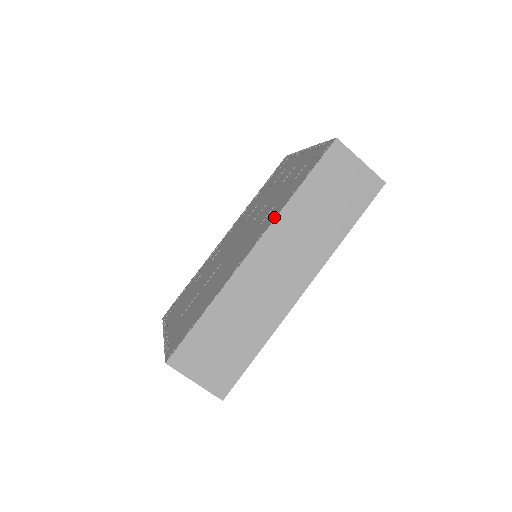
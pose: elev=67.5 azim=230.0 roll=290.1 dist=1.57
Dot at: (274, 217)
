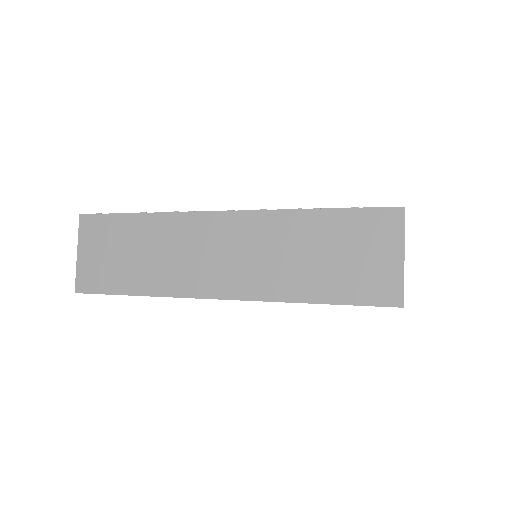
Dot at: occluded
